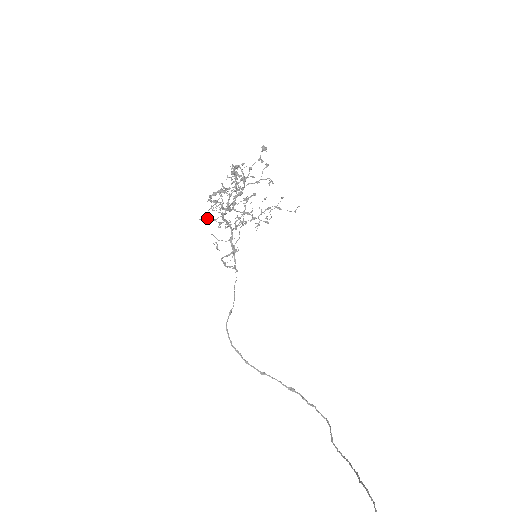
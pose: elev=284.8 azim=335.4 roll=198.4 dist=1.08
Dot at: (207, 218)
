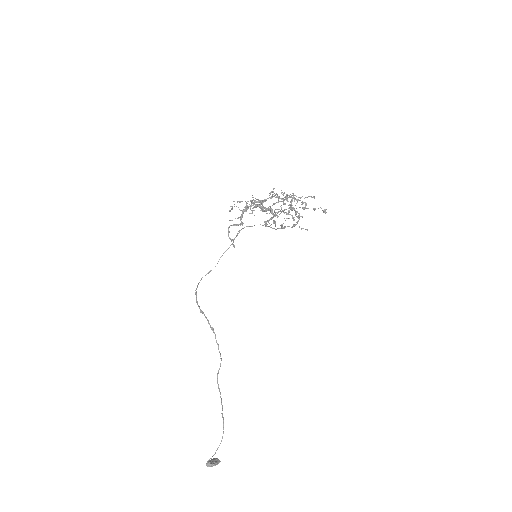
Dot at: occluded
